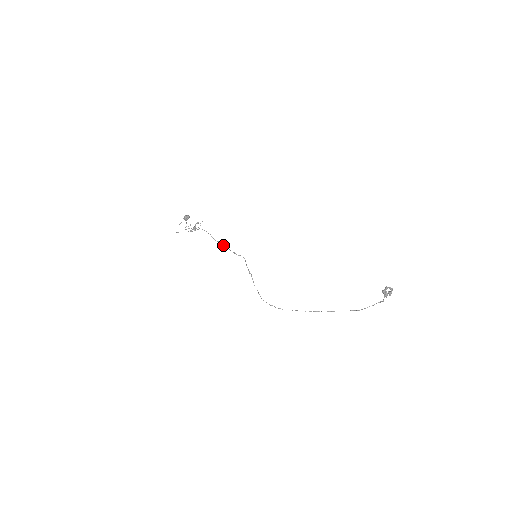
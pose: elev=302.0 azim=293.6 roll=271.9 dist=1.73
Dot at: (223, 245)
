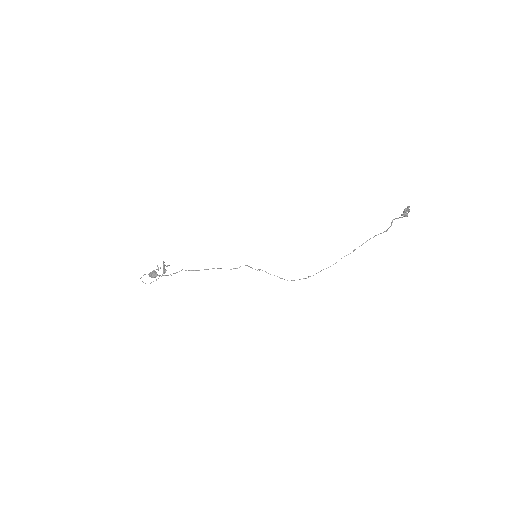
Dot at: occluded
